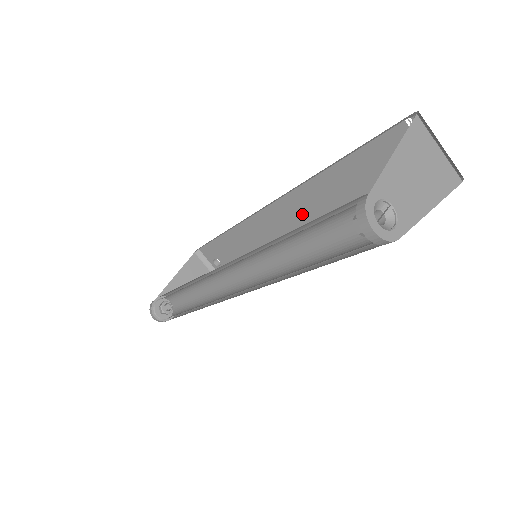
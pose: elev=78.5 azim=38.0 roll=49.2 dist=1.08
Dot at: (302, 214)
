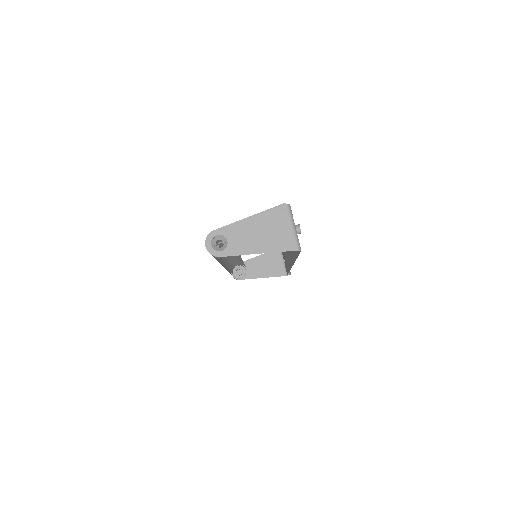
Dot at: occluded
